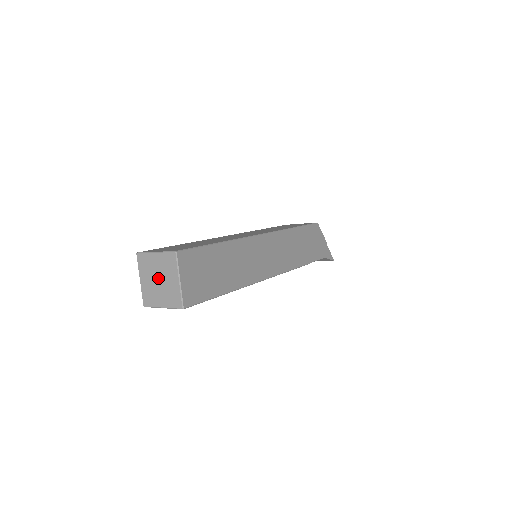
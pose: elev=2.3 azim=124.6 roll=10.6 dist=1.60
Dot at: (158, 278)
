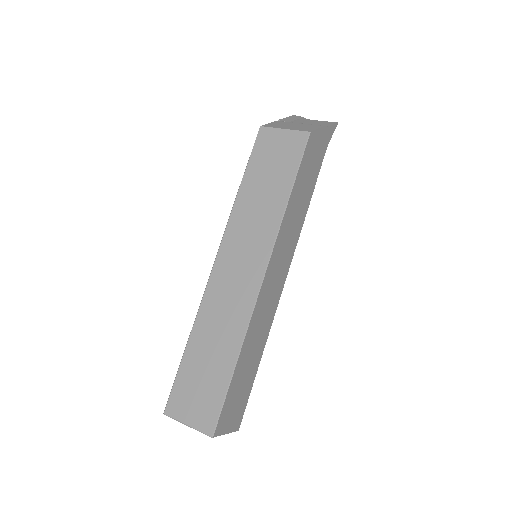
Dot at: occluded
